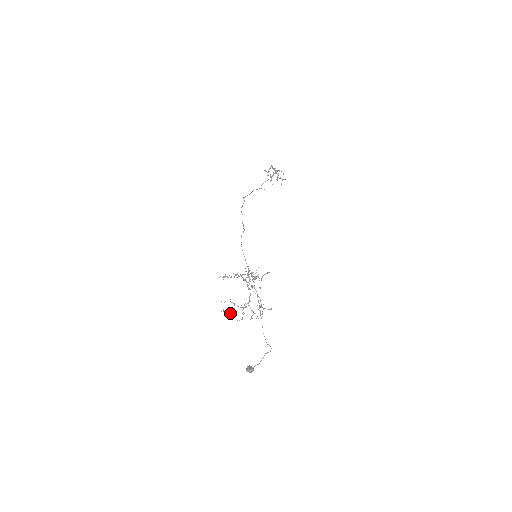
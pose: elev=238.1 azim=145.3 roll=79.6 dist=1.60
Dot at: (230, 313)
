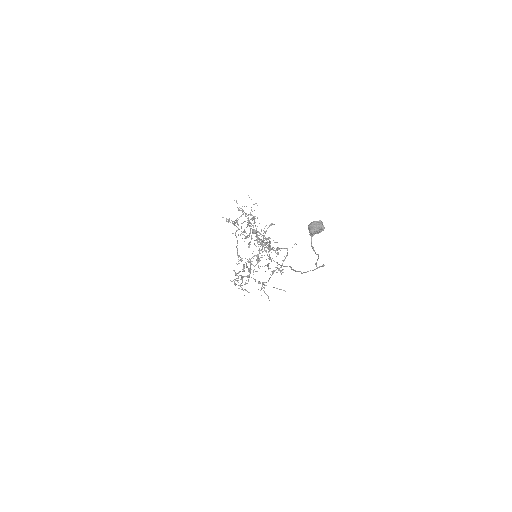
Dot at: (255, 216)
